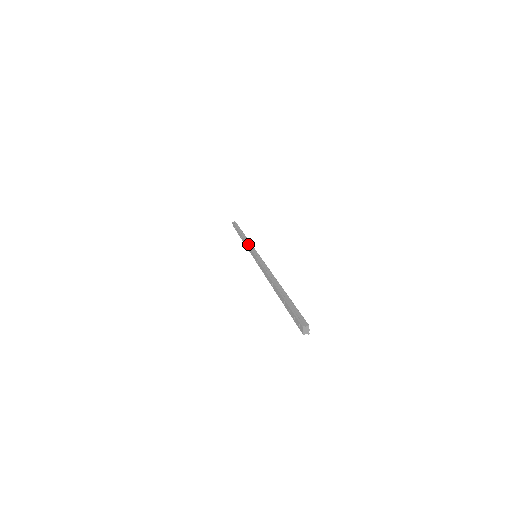
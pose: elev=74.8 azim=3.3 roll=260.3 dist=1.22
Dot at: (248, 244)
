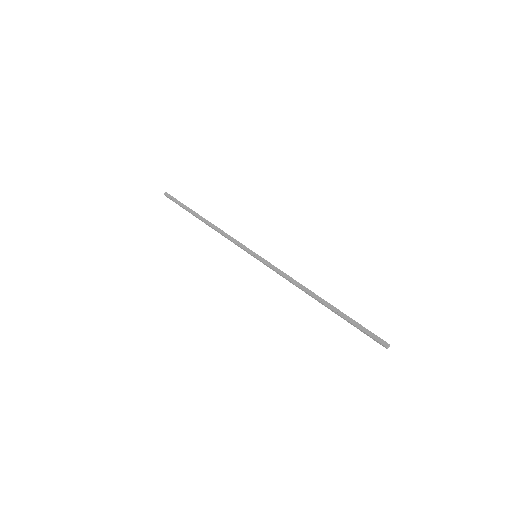
Dot at: (232, 240)
